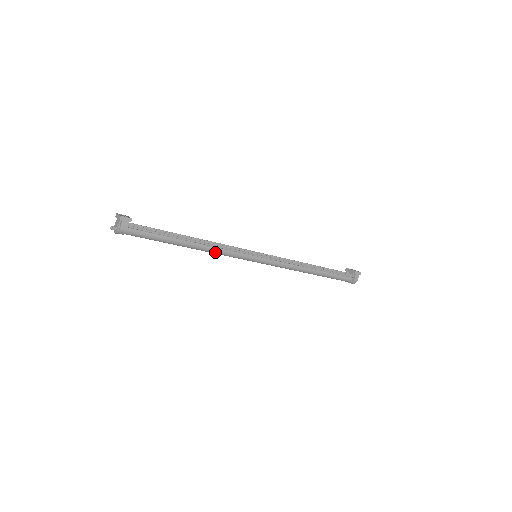
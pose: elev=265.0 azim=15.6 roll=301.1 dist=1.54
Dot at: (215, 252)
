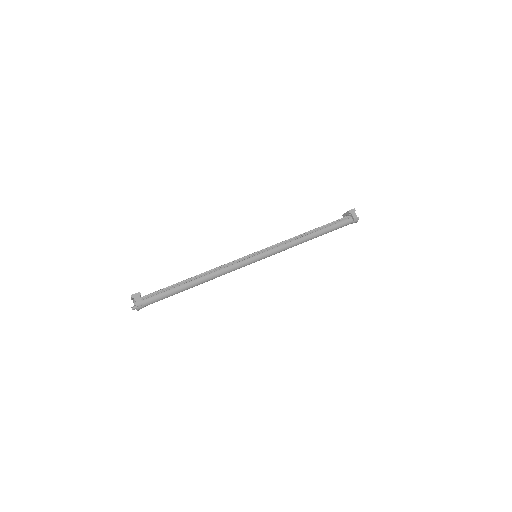
Dot at: (220, 274)
